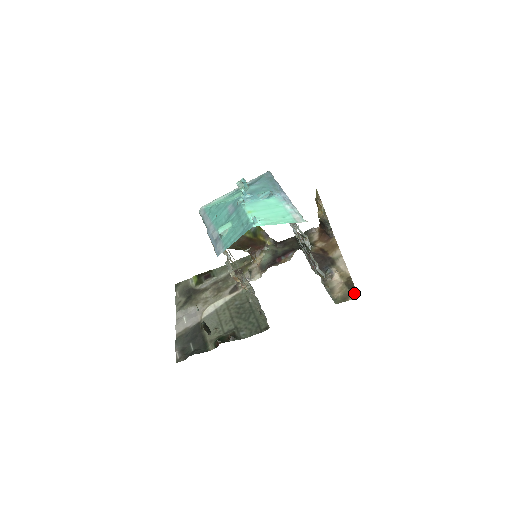
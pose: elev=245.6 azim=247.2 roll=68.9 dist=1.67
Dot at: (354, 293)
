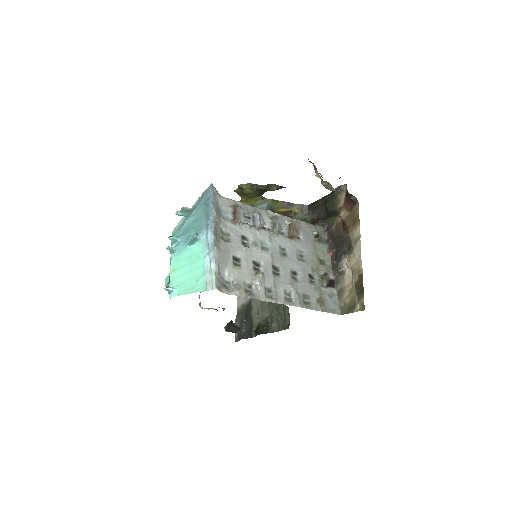
Dot at: (361, 302)
